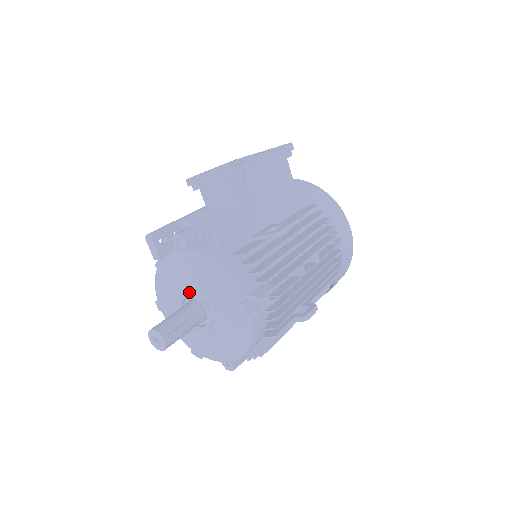
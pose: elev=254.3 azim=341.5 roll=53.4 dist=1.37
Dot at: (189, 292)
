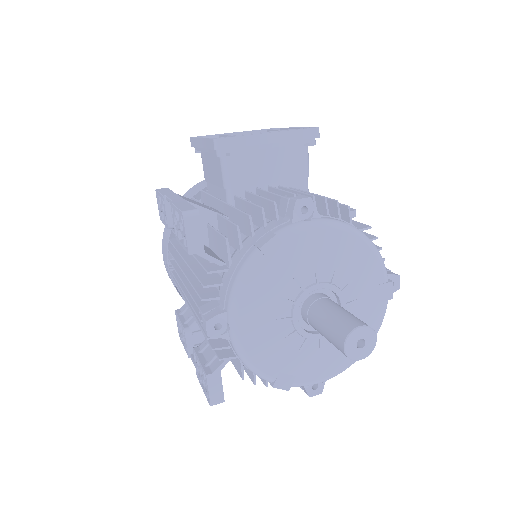
Dot at: (320, 281)
